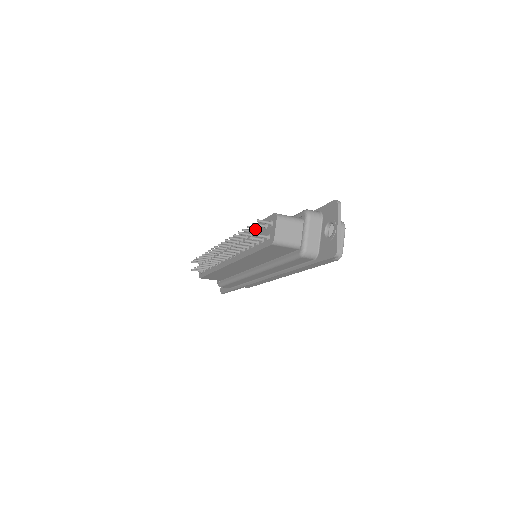
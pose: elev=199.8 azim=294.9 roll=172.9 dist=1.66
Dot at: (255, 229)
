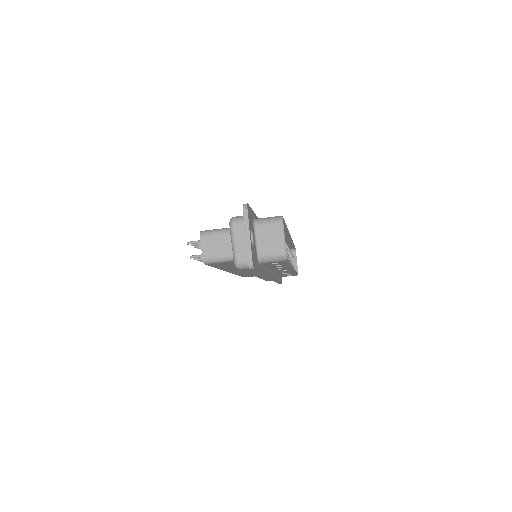
Dot at: occluded
